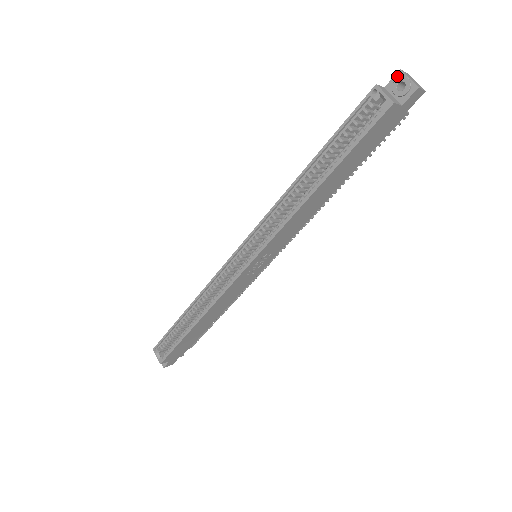
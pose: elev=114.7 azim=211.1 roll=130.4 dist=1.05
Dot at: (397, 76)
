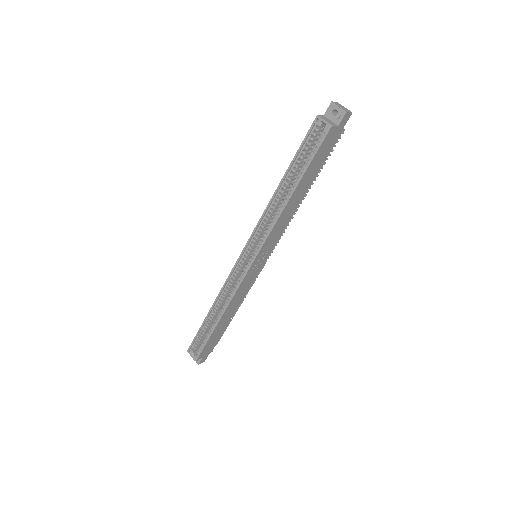
Dot at: (330, 106)
